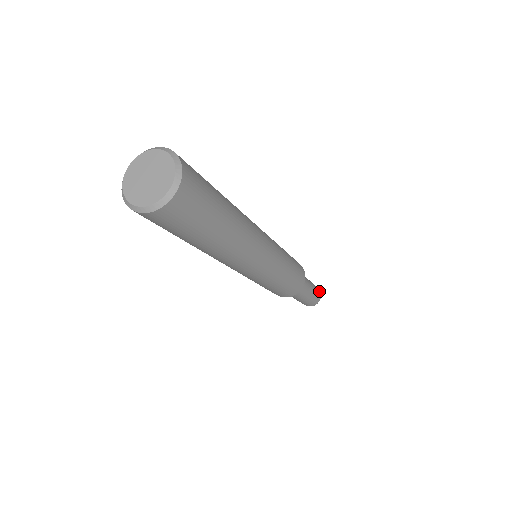
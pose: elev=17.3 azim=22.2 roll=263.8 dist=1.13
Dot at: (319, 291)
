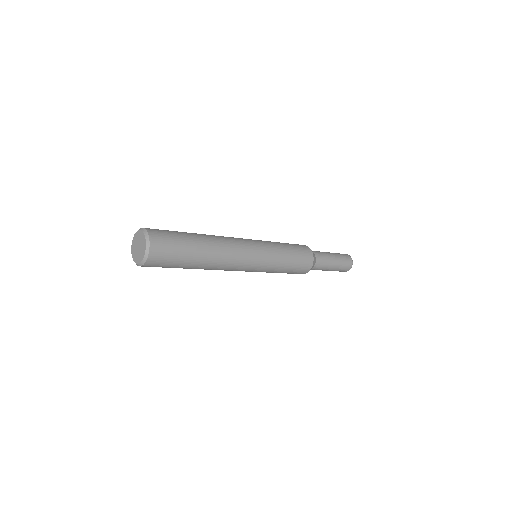
Dot at: (349, 259)
